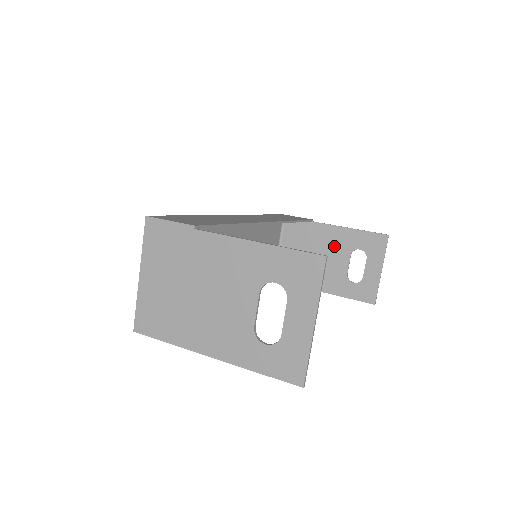
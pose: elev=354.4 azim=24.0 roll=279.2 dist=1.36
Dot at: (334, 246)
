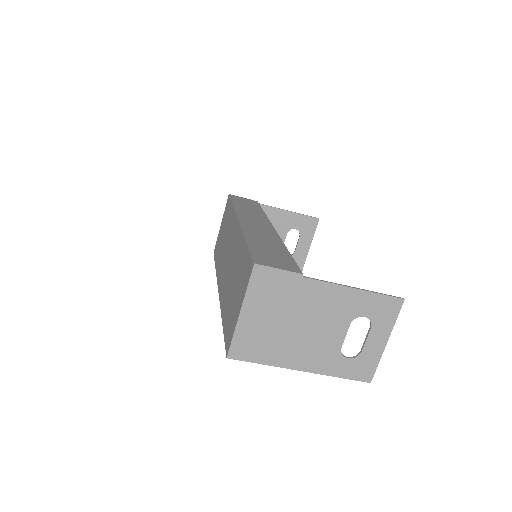
Dot at: (274, 225)
